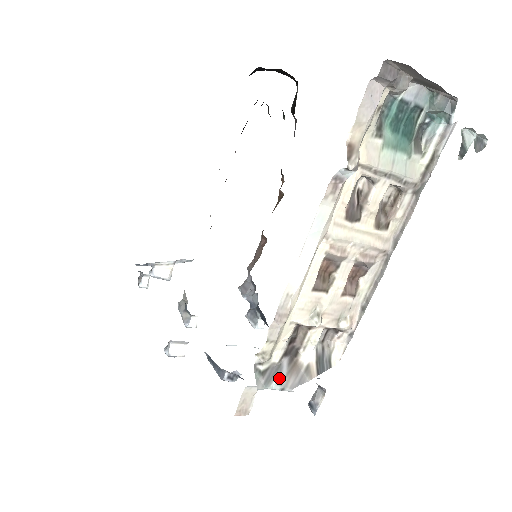
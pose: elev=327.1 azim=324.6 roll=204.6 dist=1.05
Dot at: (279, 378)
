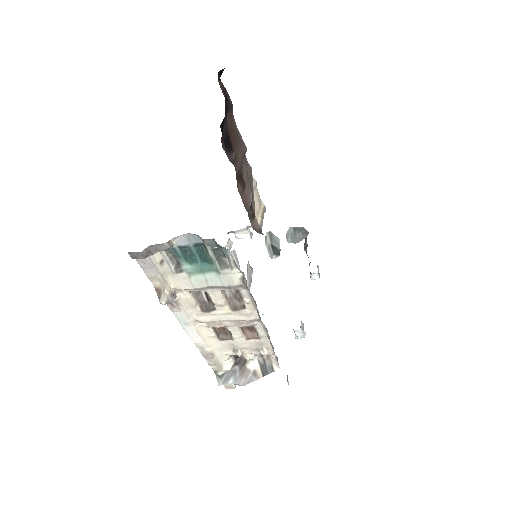
Dot at: (234, 378)
